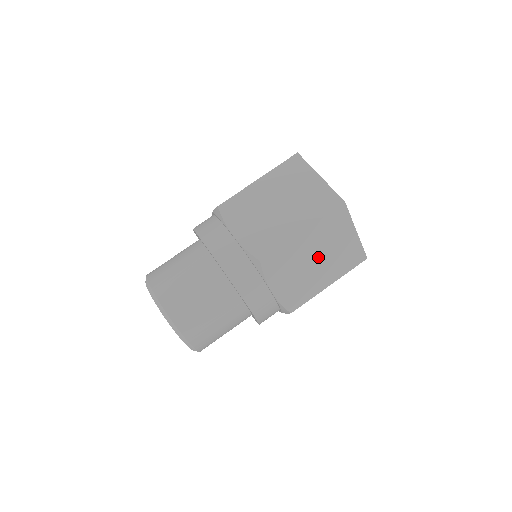
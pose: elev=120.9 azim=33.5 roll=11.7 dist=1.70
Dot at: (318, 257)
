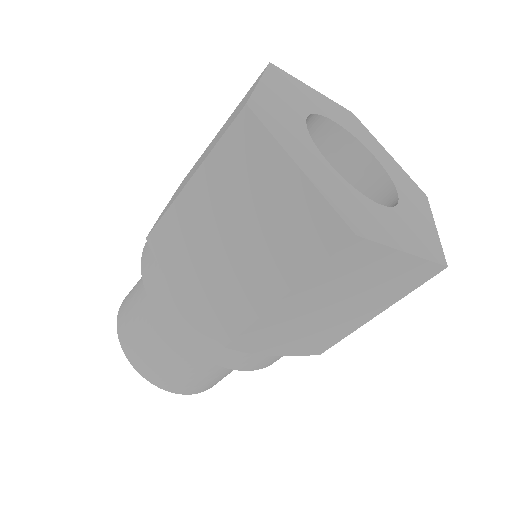
Dot at: (235, 232)
